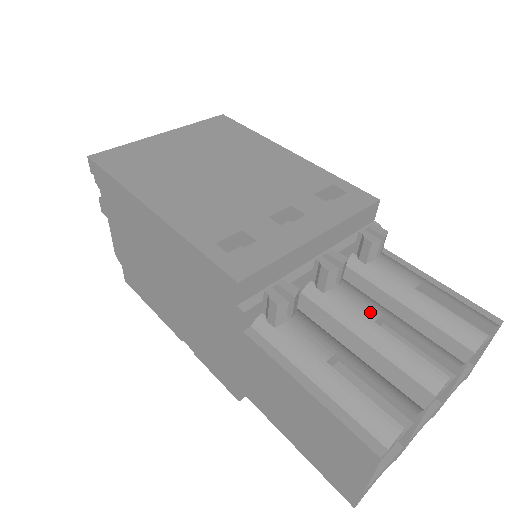
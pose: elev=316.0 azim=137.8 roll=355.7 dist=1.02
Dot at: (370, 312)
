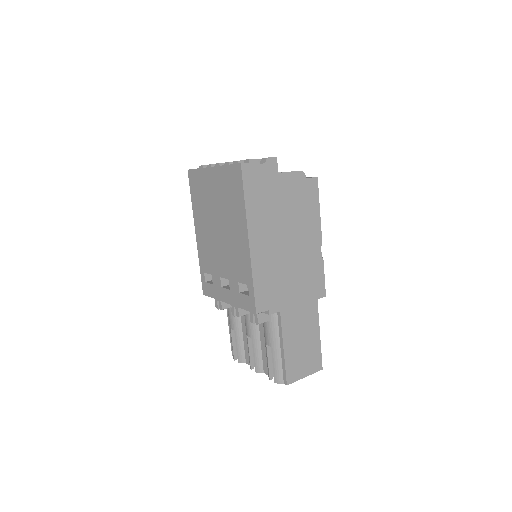
Dot at: (248, 333)
